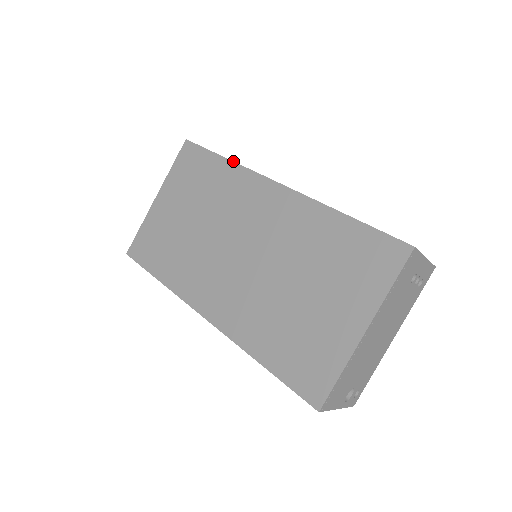
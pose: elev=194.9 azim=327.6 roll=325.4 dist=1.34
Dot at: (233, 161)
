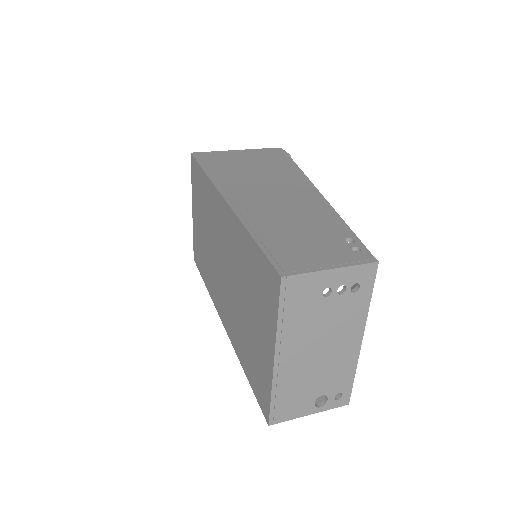
Dot at: (206, 175)
